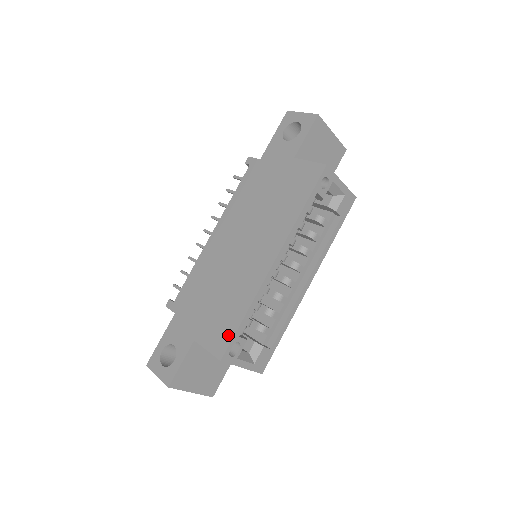
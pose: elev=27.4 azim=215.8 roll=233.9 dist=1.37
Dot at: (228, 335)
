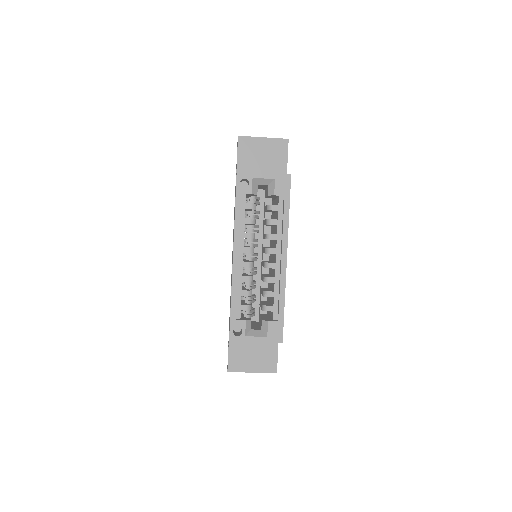
Dot at: (230, 321)
